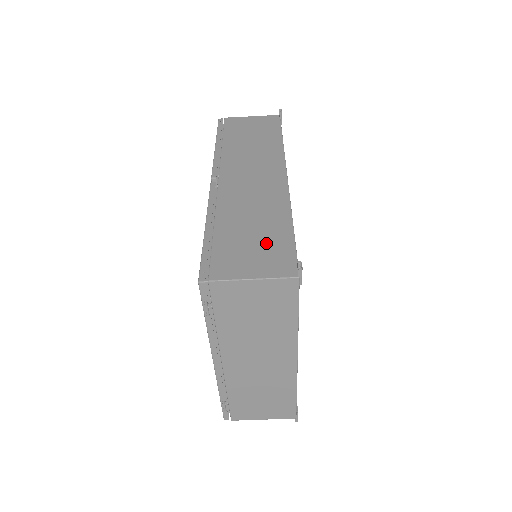
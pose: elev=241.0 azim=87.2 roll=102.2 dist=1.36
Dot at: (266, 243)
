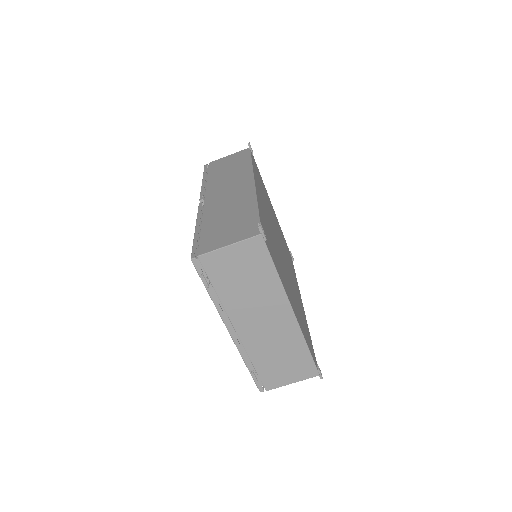
Dot at: (238, 223)
